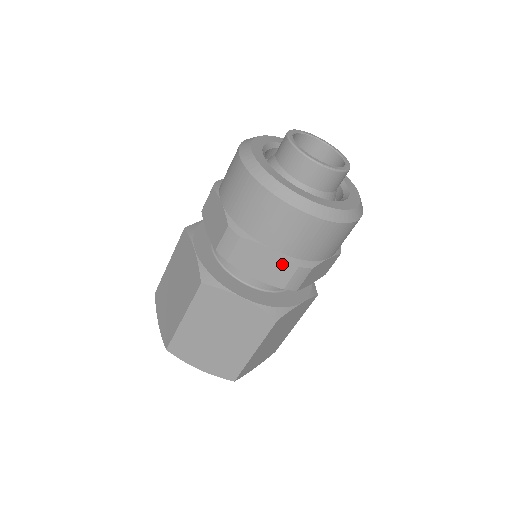
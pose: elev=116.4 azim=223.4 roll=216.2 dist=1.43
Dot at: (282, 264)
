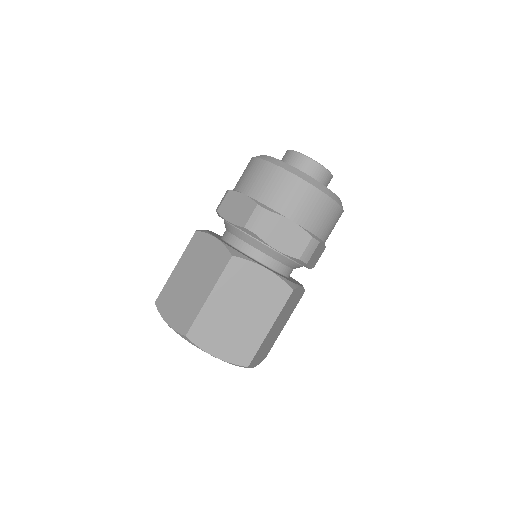
Dot at: (300, 235)
